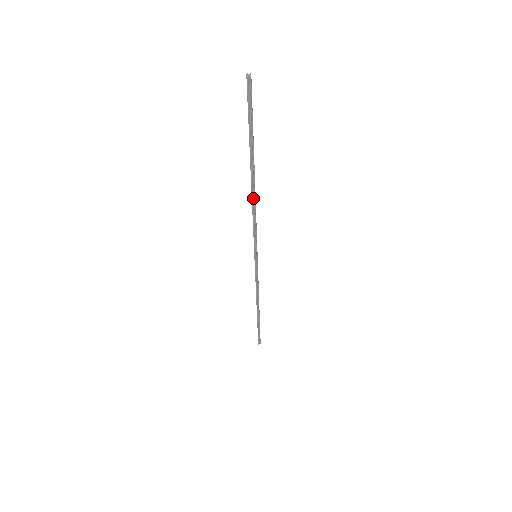
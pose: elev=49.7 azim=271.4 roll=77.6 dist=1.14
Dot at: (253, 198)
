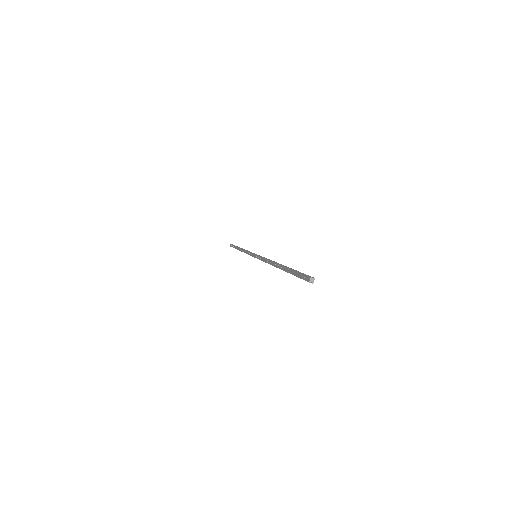
Dot at: occluded
